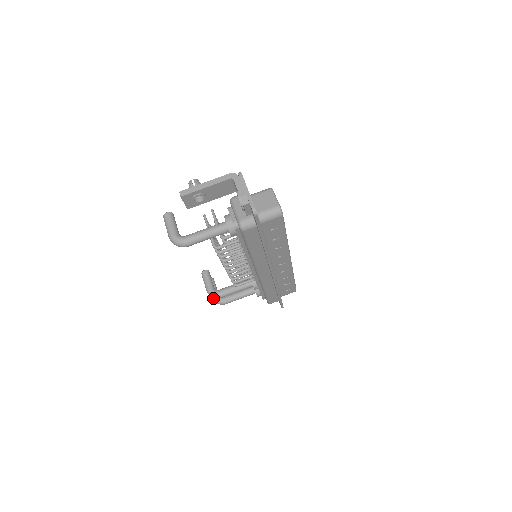
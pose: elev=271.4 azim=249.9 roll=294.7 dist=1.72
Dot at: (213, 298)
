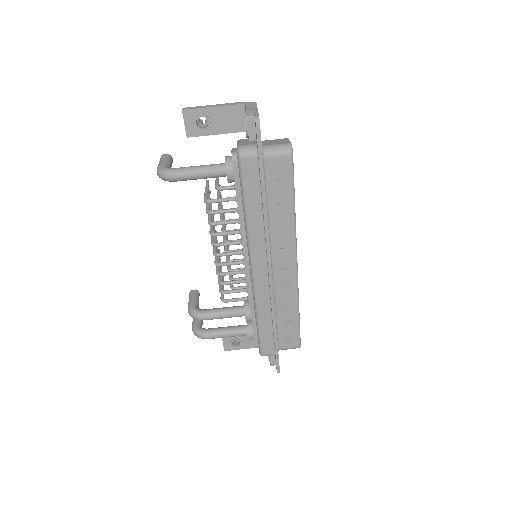
Dot at: (194, 327)
